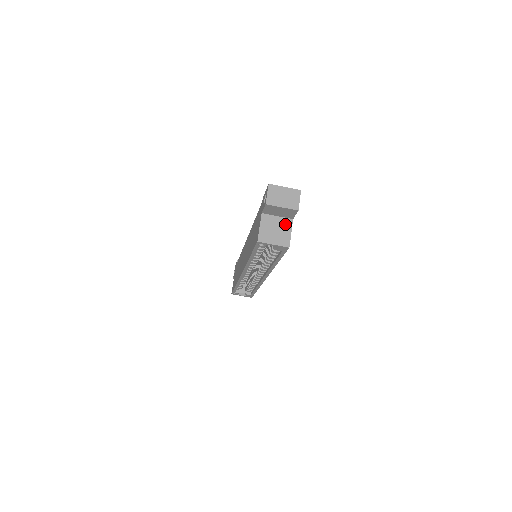
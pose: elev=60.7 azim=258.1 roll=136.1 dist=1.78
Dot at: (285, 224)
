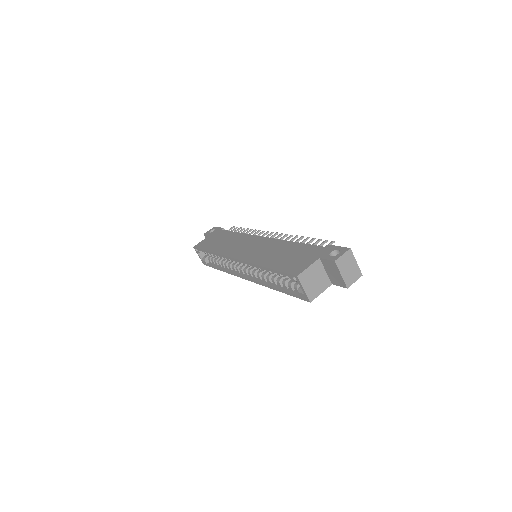
Dot at: (324, 282)
